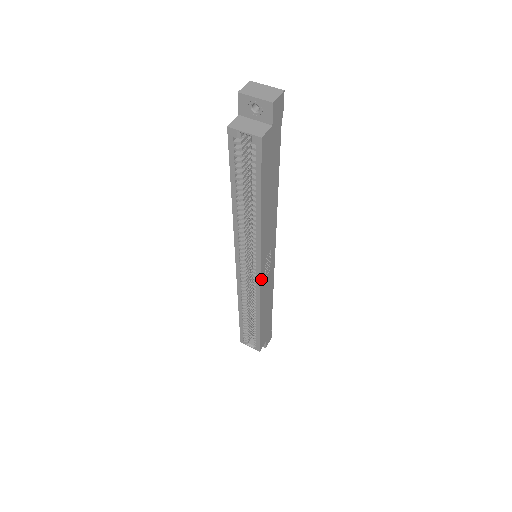
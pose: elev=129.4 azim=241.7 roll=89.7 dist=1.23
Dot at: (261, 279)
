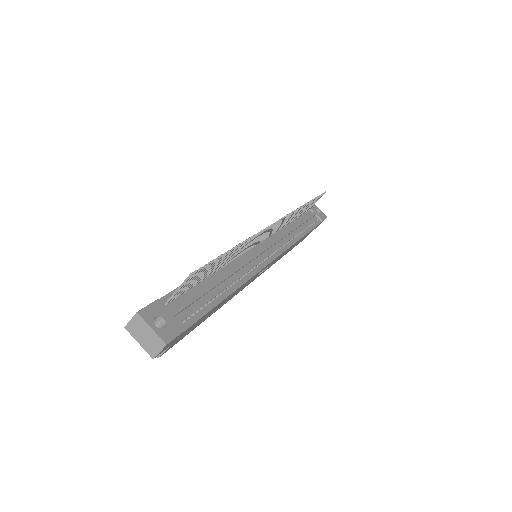
Dot at: occluded
